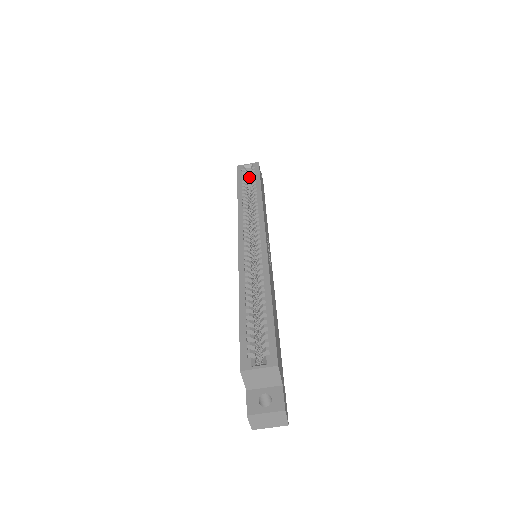
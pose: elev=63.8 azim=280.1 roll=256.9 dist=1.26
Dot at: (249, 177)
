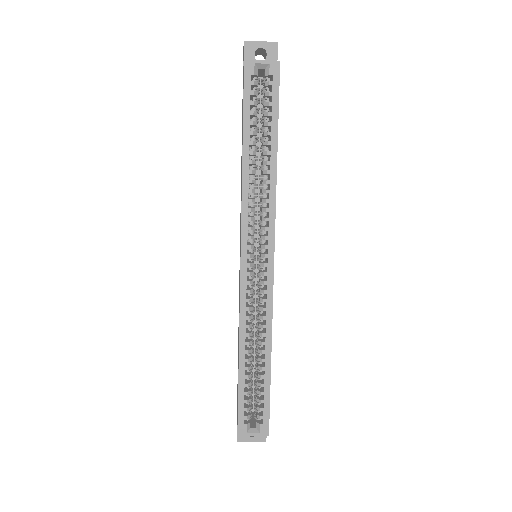
Dot at: occluded
